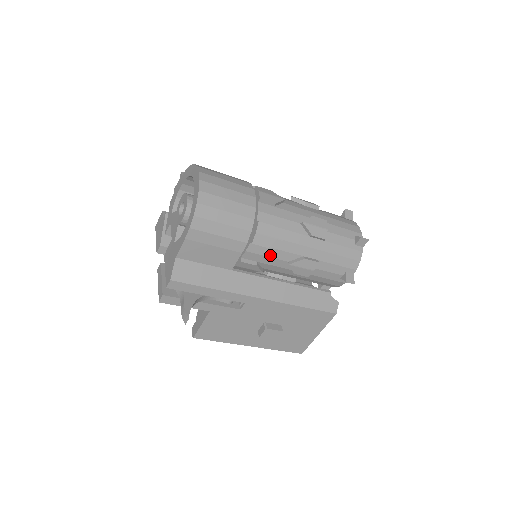
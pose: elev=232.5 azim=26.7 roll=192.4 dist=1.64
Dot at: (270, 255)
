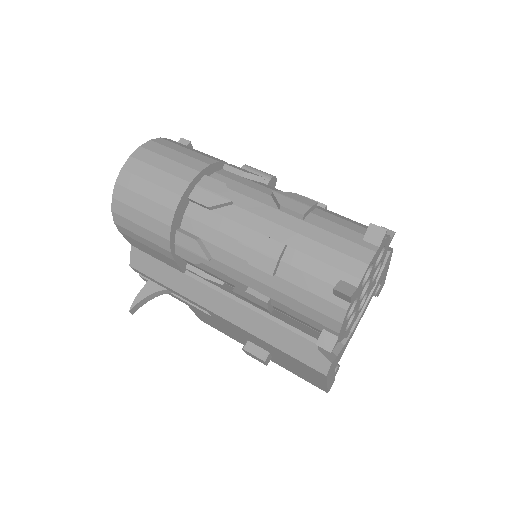
Dot at: (210, 271)
